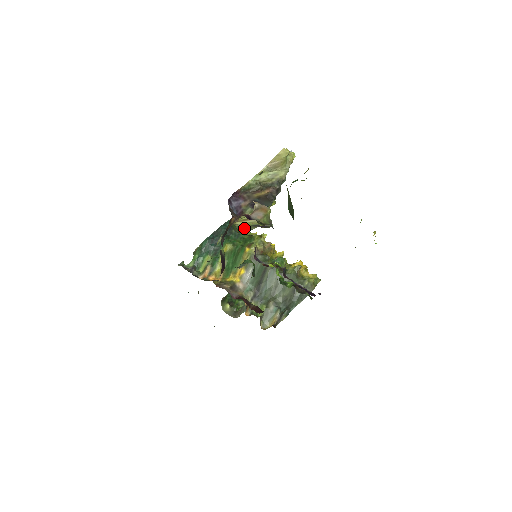
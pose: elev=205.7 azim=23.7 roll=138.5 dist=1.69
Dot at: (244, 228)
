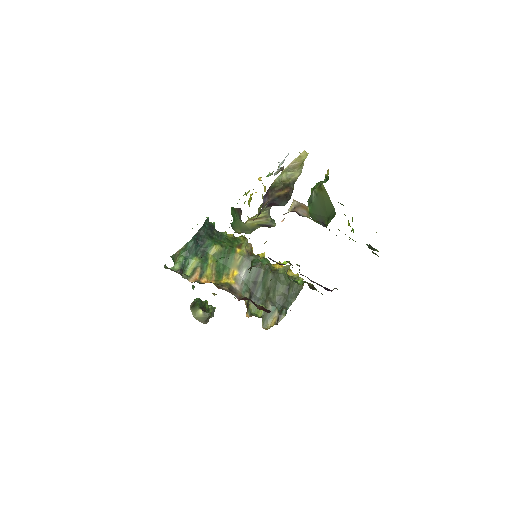
Dot at: (250, 227)
